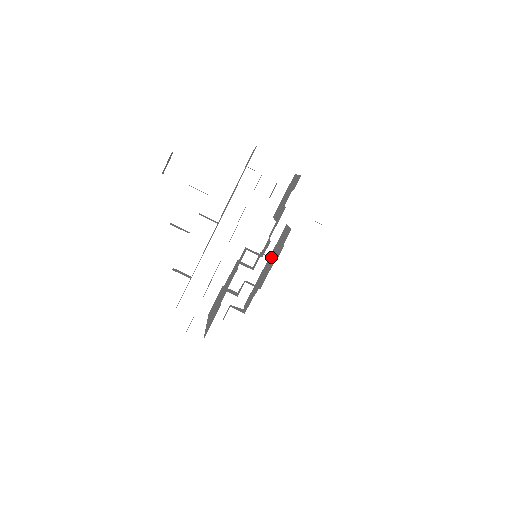
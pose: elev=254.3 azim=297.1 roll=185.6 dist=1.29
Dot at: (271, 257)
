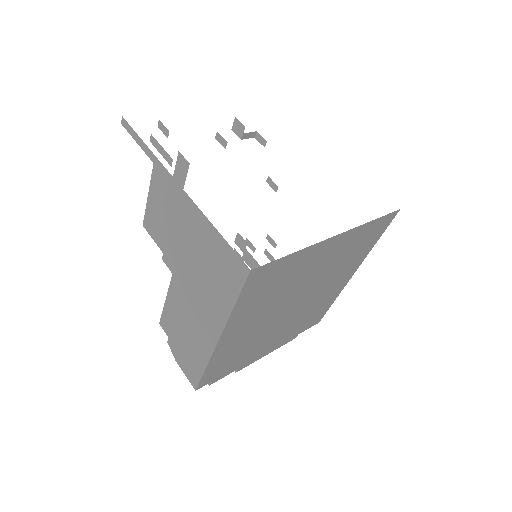
Dot at: occluded
